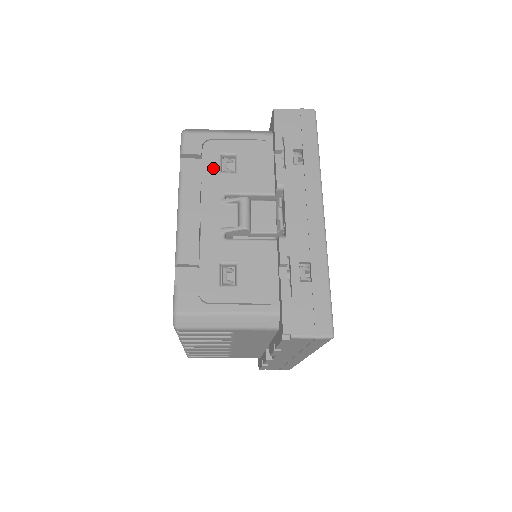
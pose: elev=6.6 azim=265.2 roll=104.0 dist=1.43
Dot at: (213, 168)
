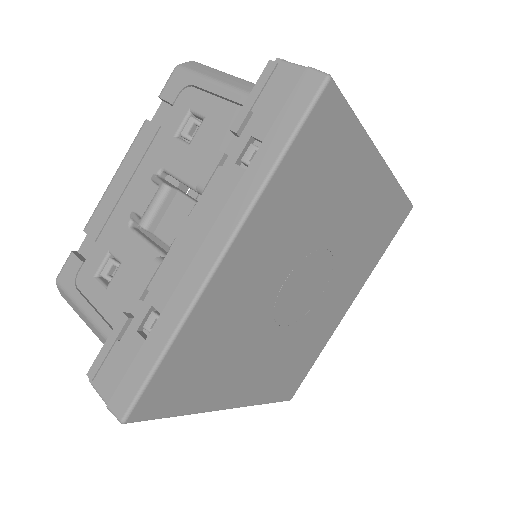
Dot at: (171, 128)
